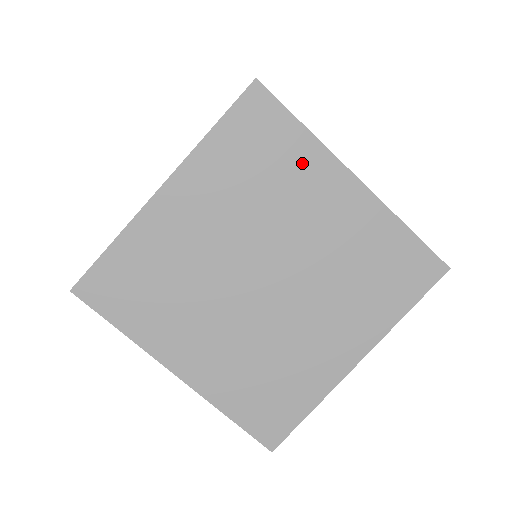
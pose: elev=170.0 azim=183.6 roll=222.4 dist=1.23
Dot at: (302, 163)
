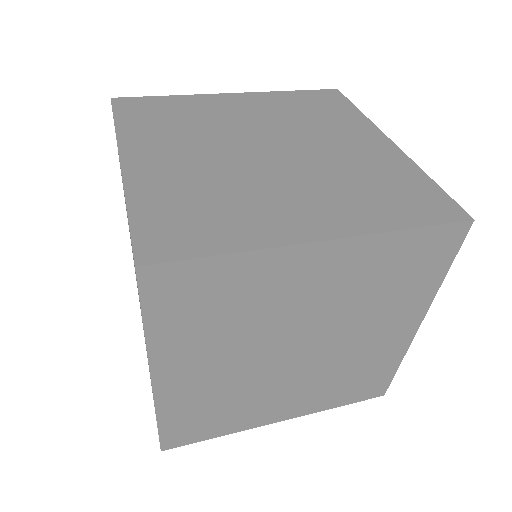
Dot at: (255, 277)
